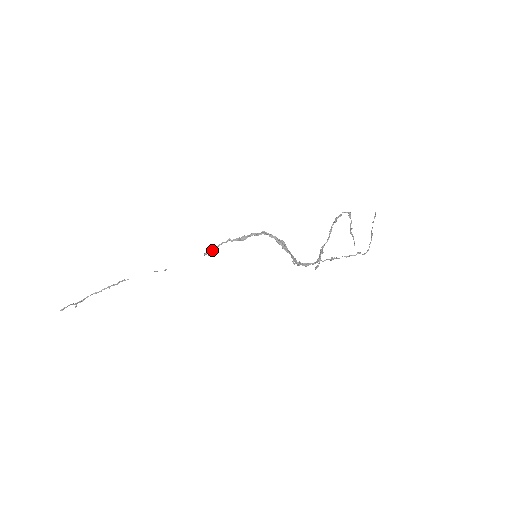
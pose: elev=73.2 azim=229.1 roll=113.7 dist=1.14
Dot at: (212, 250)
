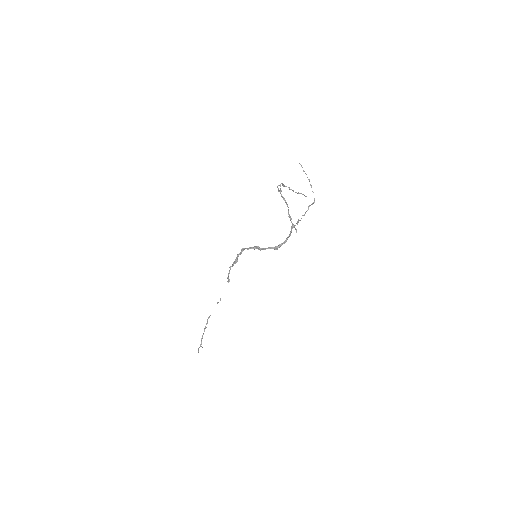
Dot at: occluded
